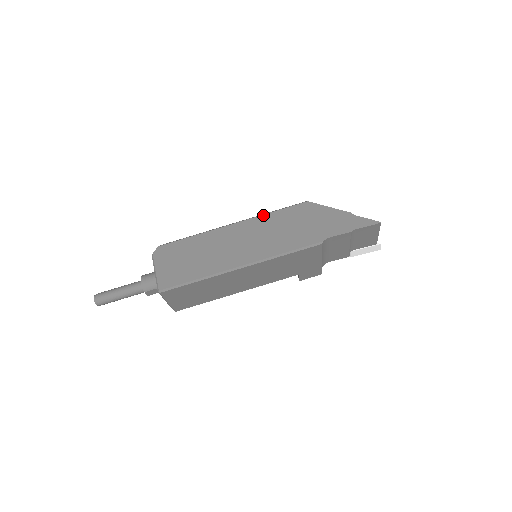
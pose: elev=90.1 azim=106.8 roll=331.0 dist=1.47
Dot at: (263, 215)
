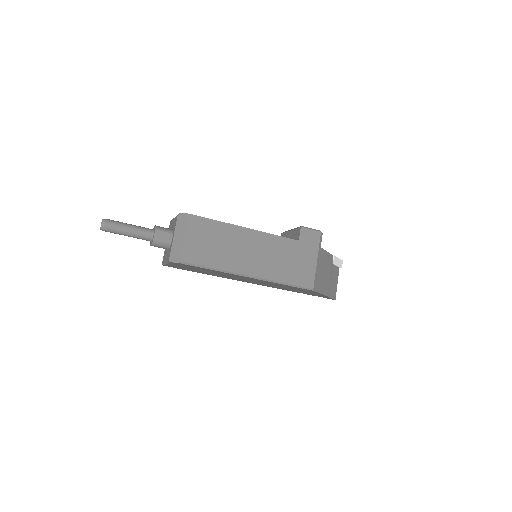
Dot at: (276, 283)
